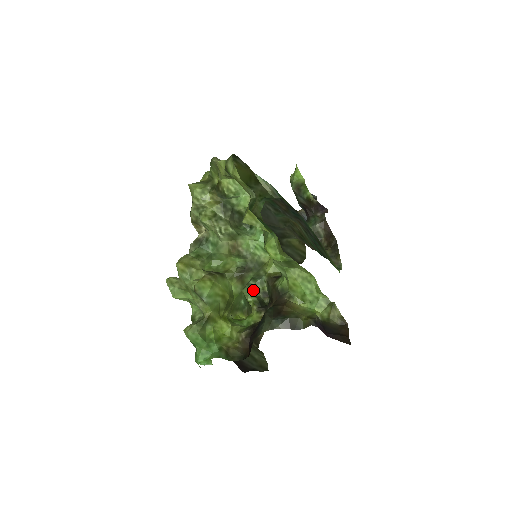
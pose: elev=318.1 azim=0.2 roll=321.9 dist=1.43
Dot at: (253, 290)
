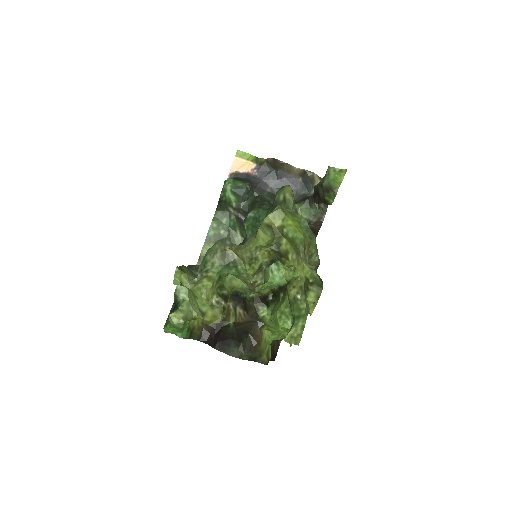
Dot at: occluded
